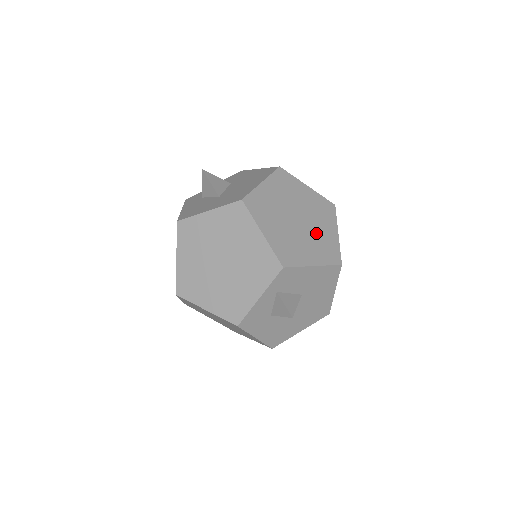
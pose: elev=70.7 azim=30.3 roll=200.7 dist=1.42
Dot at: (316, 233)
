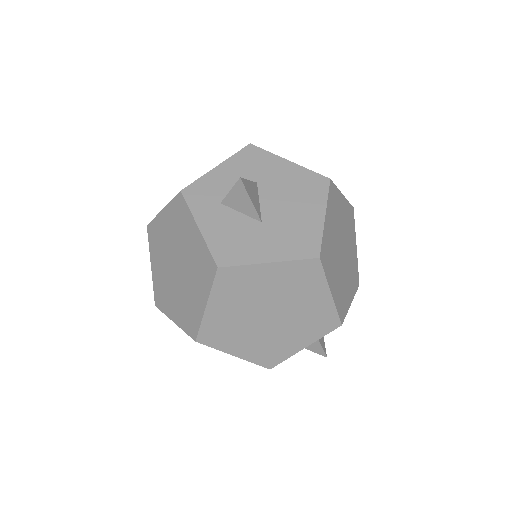
Dot at: (350, 259)
